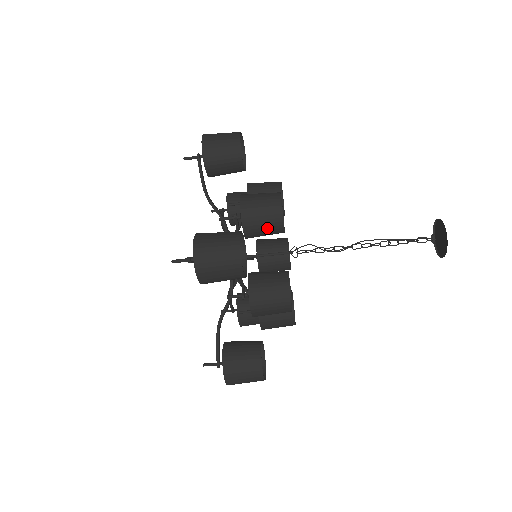
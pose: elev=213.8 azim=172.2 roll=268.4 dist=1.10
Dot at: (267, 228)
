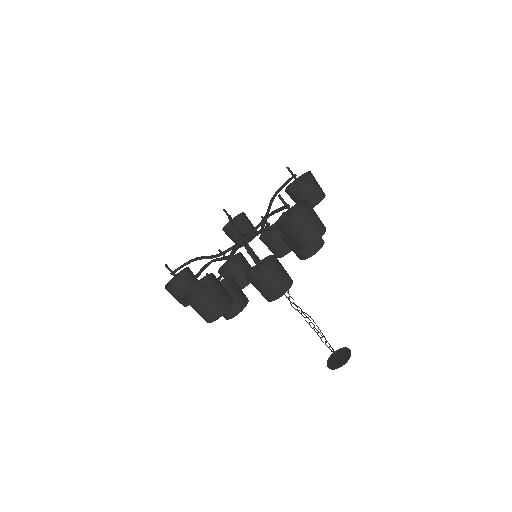
Dot at: occluded
